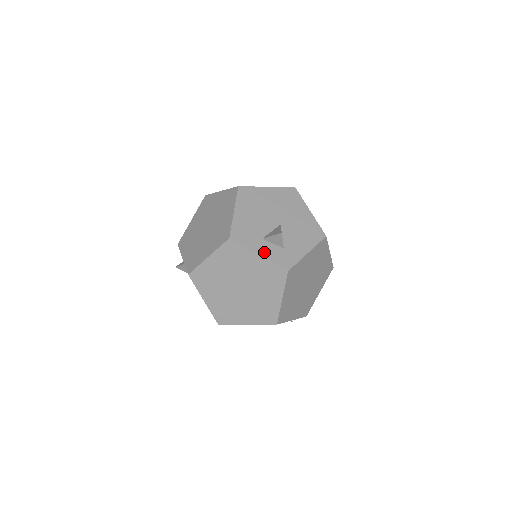
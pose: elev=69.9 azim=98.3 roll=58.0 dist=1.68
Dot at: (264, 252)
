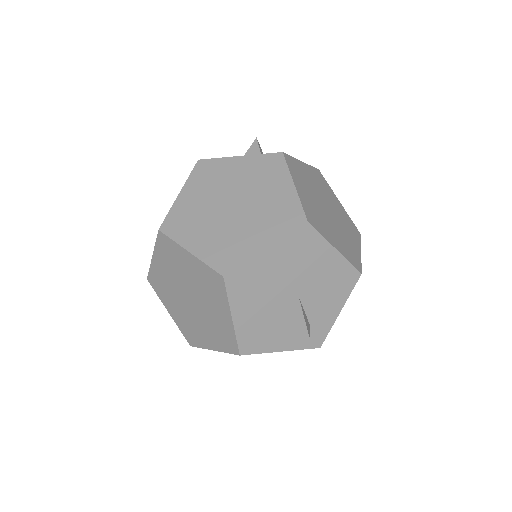
Dot at: (287, 345)
